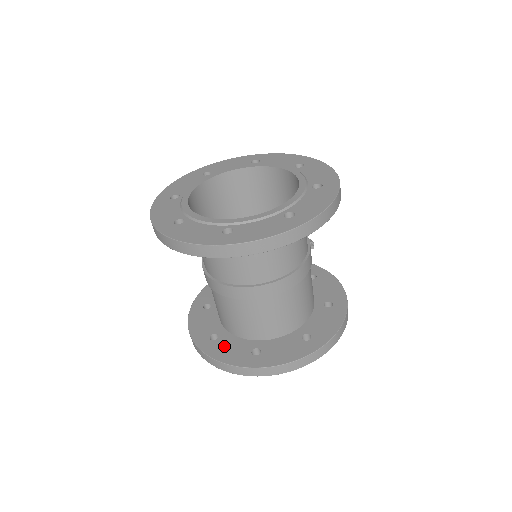
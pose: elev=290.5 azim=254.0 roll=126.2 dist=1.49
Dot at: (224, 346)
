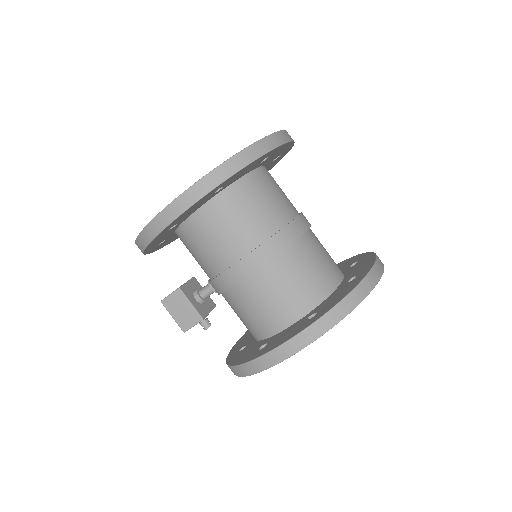
Dot at: (330, 301)
